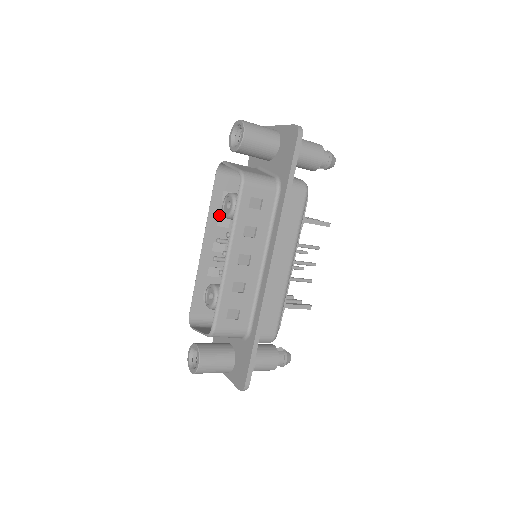
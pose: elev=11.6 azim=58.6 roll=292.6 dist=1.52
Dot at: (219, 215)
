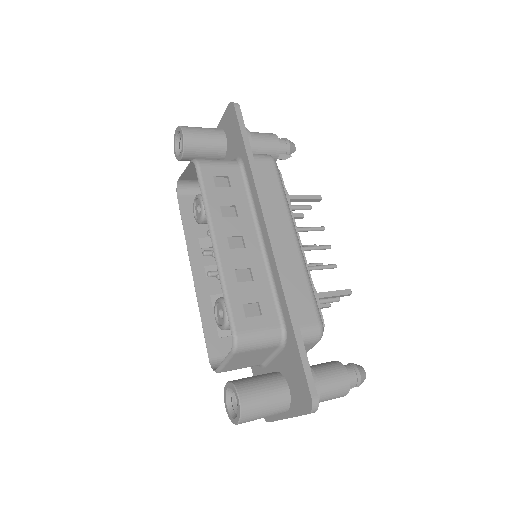
Dot at: (198, 237)
